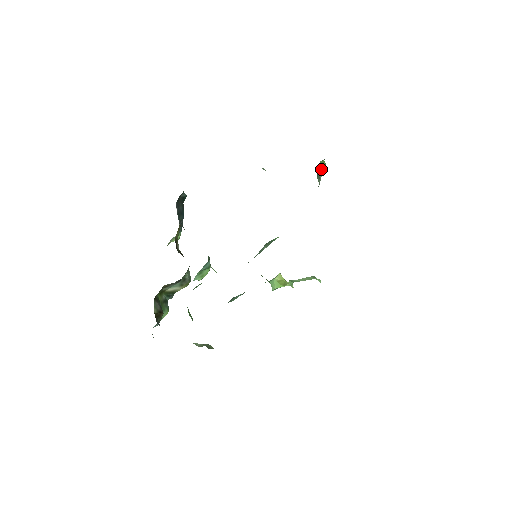
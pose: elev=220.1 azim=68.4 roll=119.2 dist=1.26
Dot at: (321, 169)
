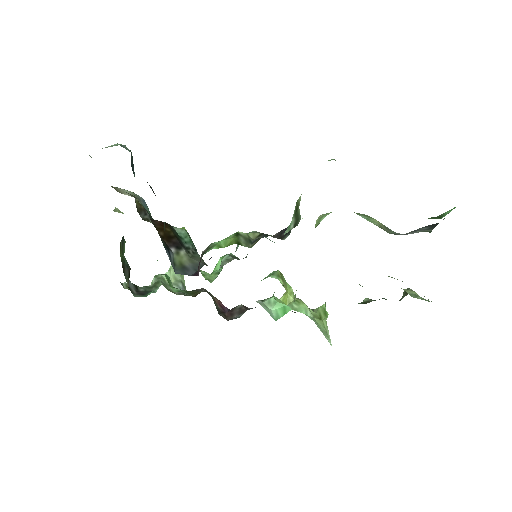
Dot at: occluded
